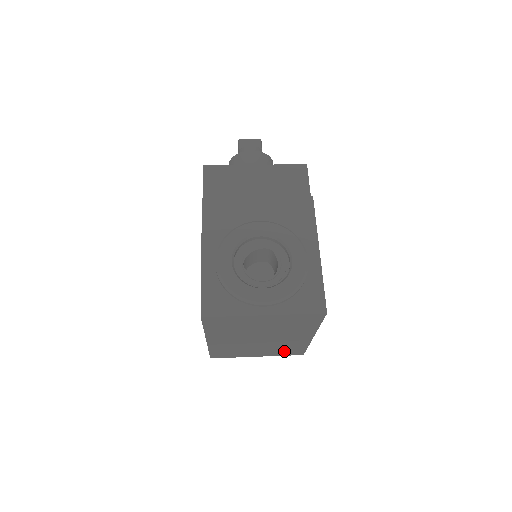
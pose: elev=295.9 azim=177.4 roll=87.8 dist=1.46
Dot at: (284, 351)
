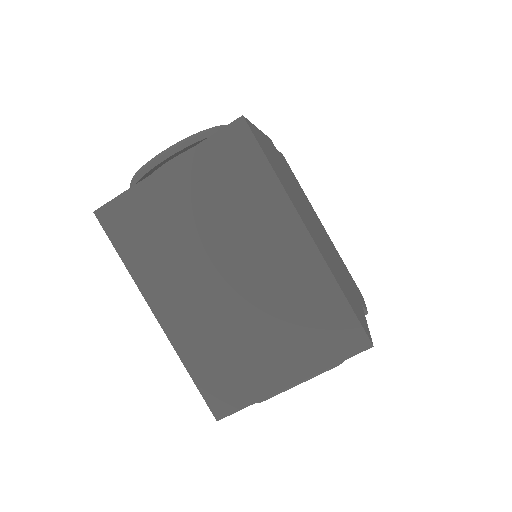
Dot at: (318, 335)
